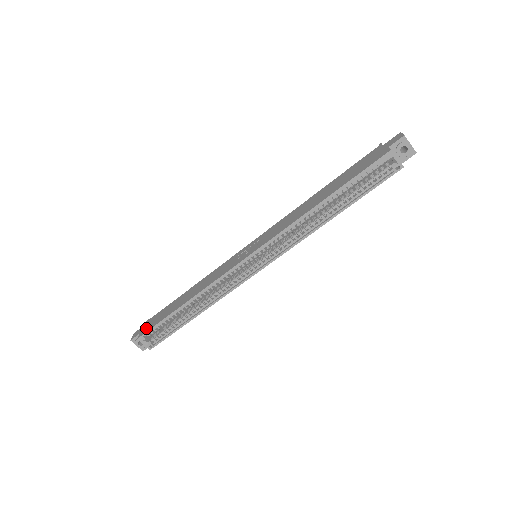
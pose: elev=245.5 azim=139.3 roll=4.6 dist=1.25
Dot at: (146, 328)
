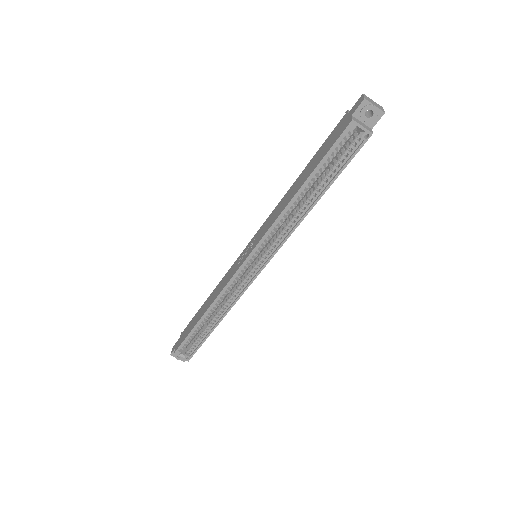
Dot at: (179, 342)
